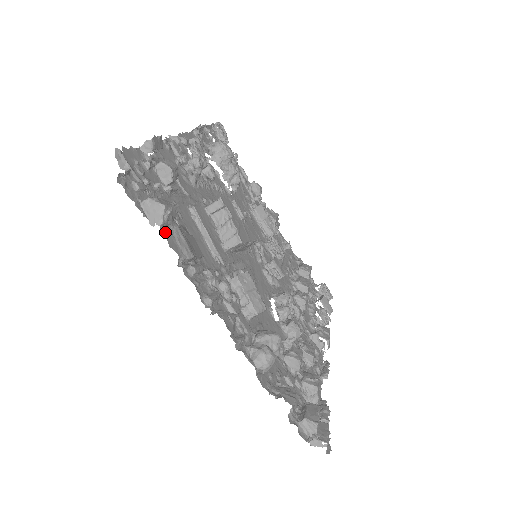
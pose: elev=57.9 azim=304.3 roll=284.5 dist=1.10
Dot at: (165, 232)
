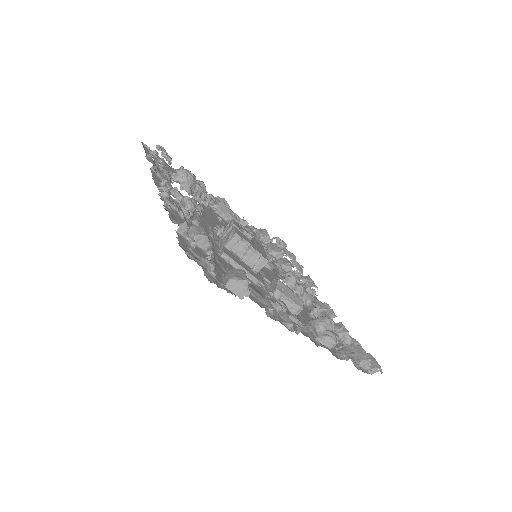
Dot at: (250, 298)
